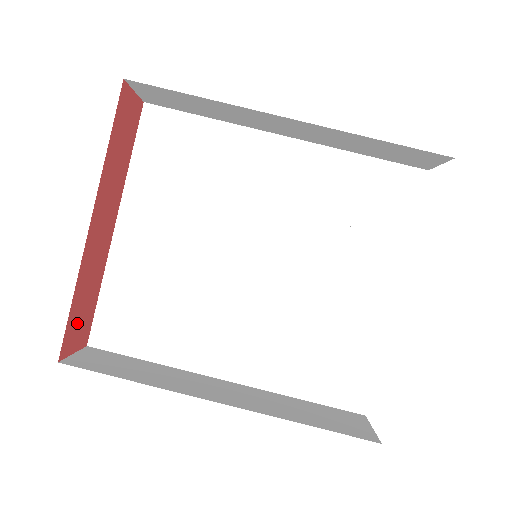
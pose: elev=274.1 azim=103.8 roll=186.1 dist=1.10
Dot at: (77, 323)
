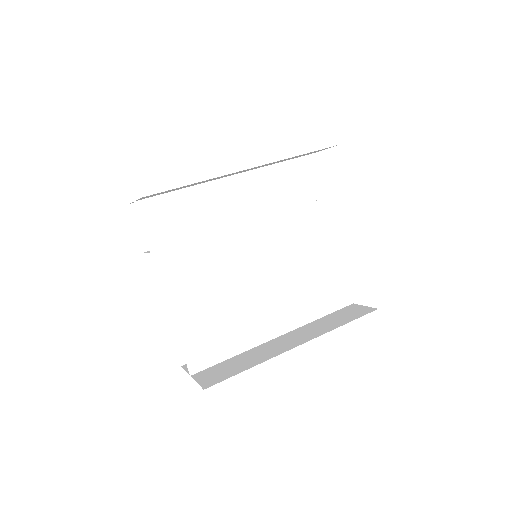
Dot at: occluded
